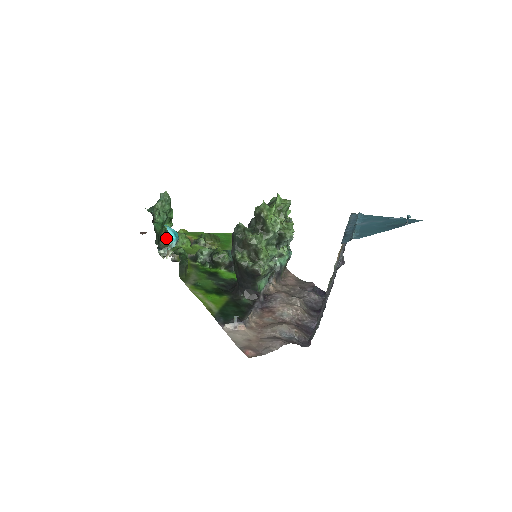
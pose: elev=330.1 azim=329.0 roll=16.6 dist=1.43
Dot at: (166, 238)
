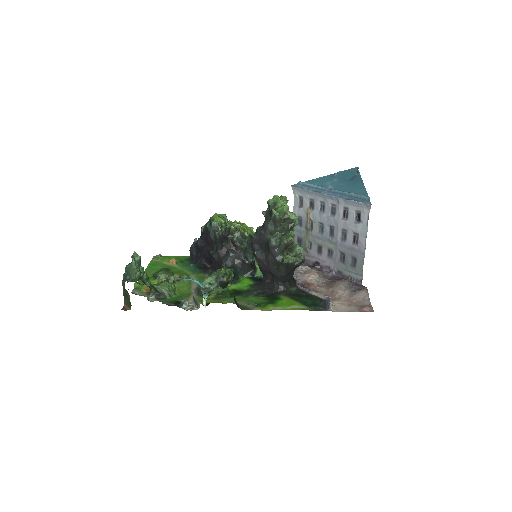
Dot at: (153, 297)
